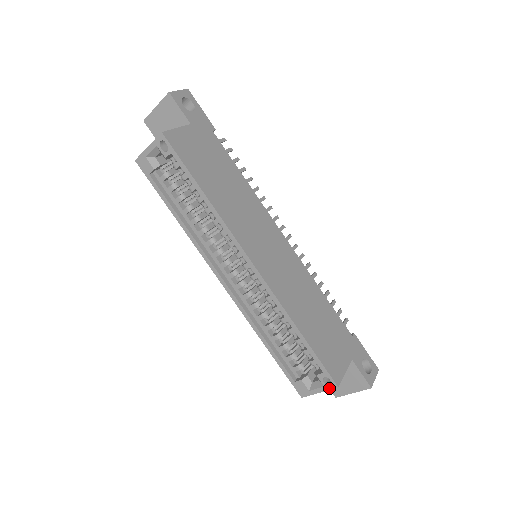
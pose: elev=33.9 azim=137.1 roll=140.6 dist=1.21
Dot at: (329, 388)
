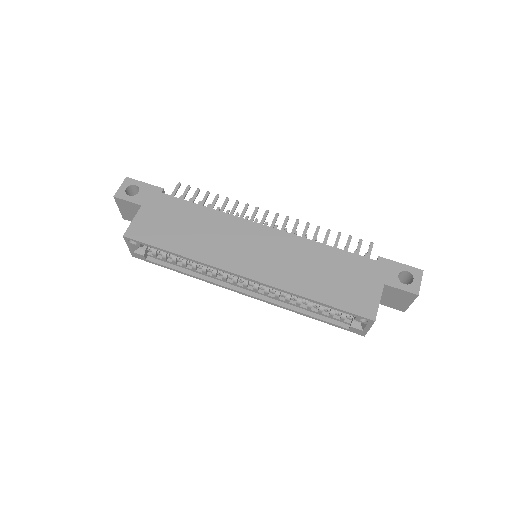
Dot at: (371, 324)
